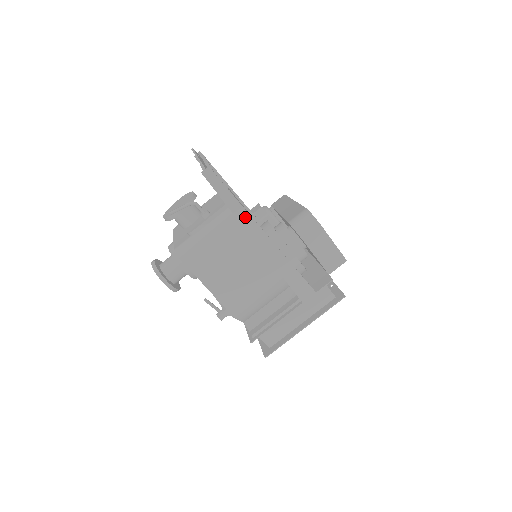
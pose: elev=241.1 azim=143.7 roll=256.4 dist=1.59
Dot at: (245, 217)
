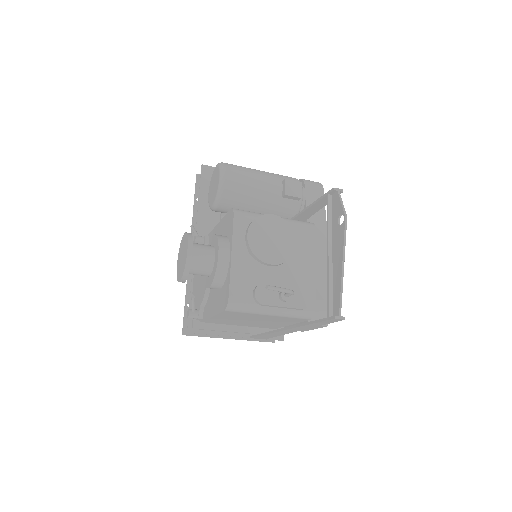
Dot at: (306, 327)
